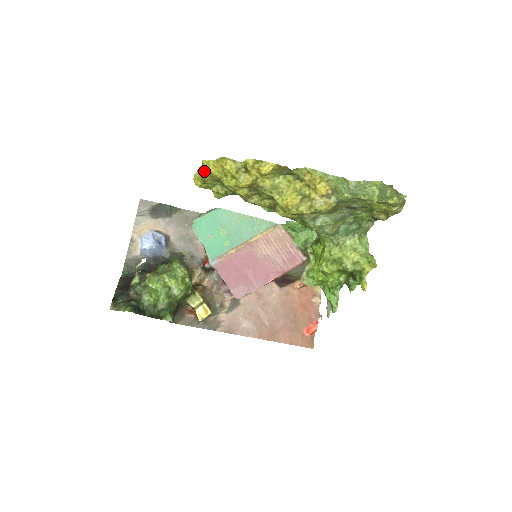
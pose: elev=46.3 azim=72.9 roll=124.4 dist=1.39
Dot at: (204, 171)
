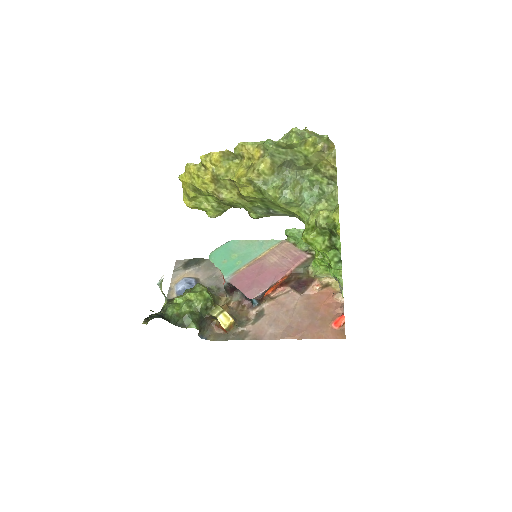
Dot at: (184, 187)
